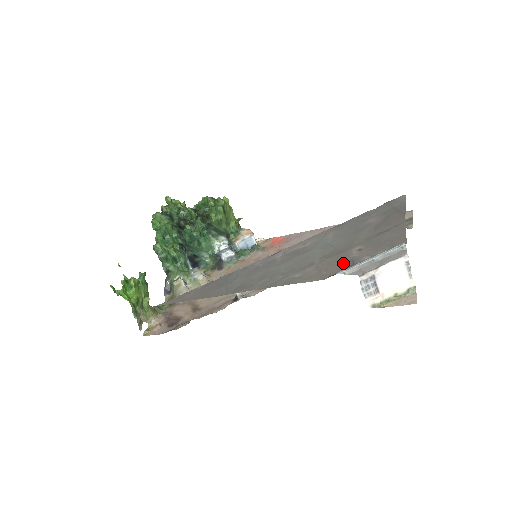
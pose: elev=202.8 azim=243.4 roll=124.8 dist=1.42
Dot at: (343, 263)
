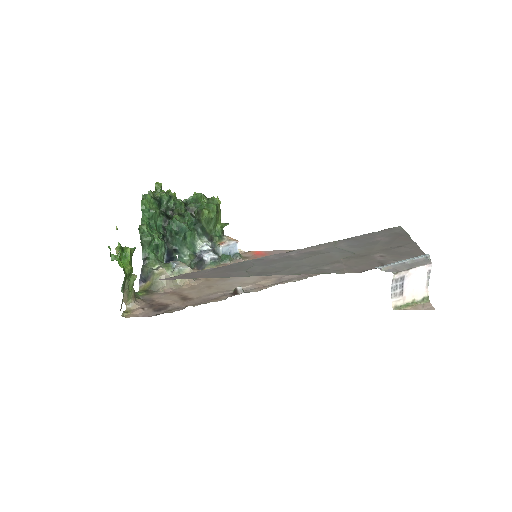
Dot at: (372, 263)
